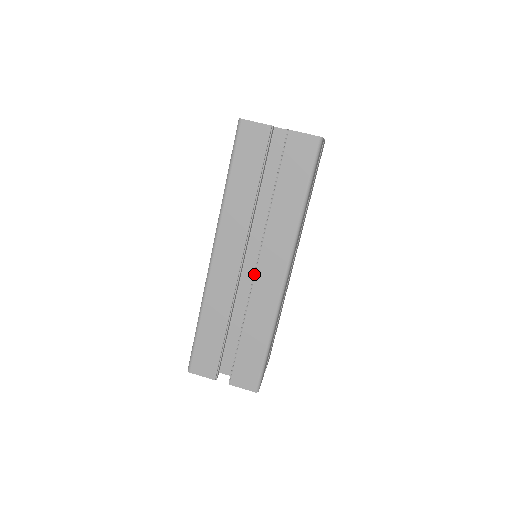
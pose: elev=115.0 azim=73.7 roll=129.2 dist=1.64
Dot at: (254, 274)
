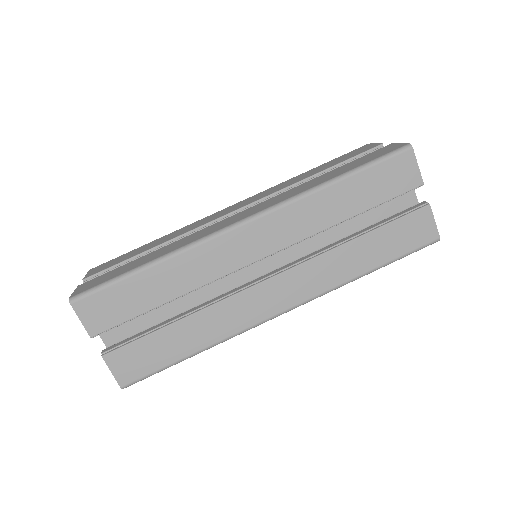
Dot at: (258, 281)
